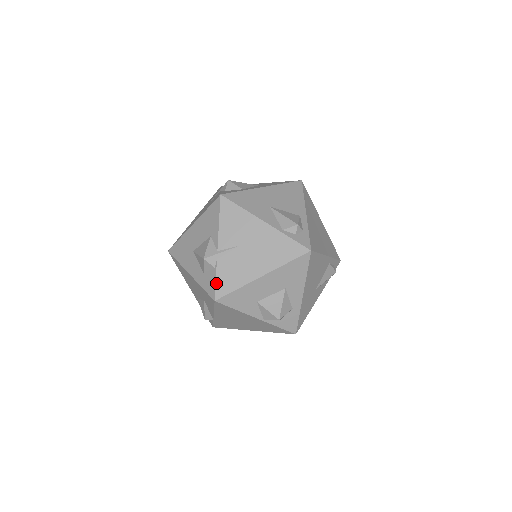
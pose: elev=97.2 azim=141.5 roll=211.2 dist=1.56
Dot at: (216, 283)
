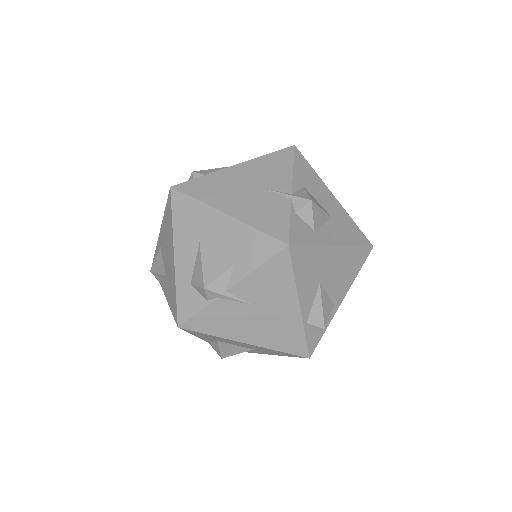
Dot at: (195, 315)
